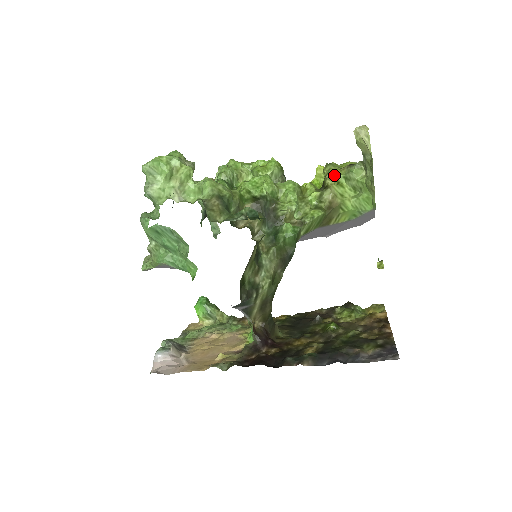
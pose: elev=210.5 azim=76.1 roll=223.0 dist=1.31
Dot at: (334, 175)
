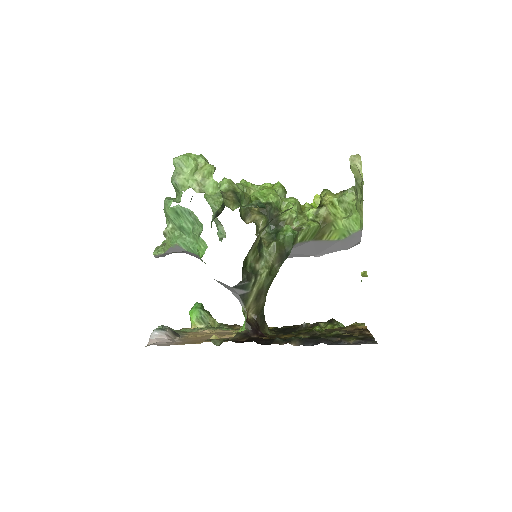
Dot at: (329, 197)
